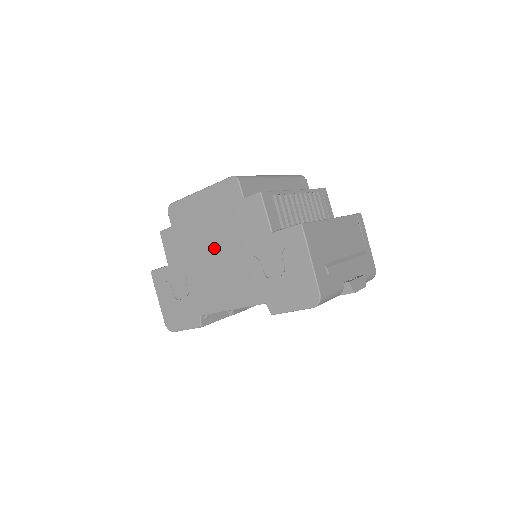
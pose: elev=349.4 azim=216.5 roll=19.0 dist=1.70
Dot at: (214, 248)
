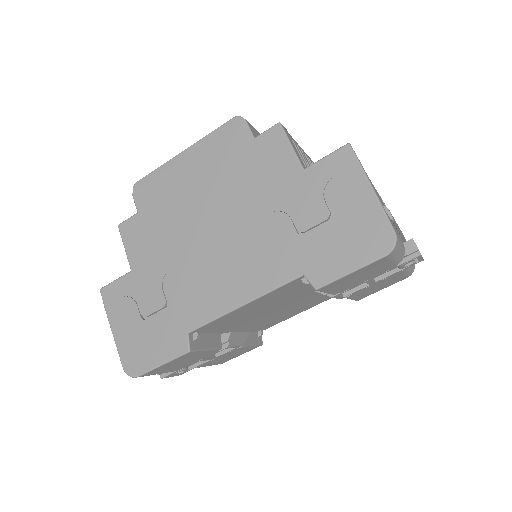
Dot at: (210, 220)
